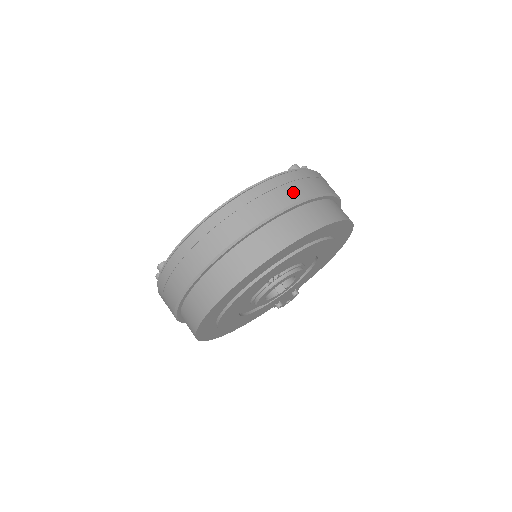
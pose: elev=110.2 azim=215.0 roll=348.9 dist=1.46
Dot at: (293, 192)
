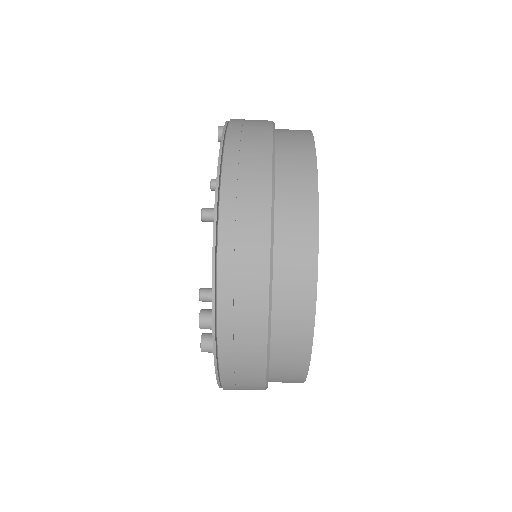
Dot at: (258, 123)
